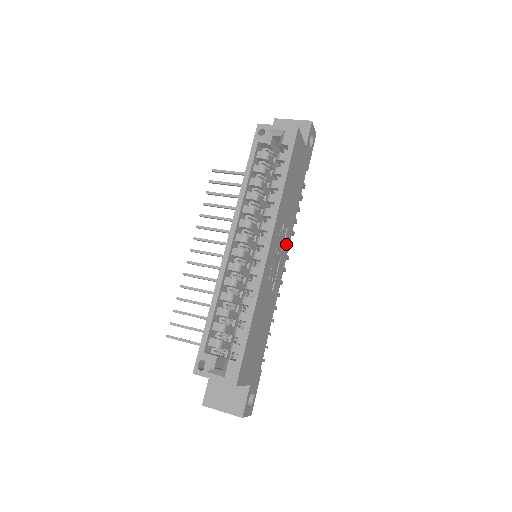
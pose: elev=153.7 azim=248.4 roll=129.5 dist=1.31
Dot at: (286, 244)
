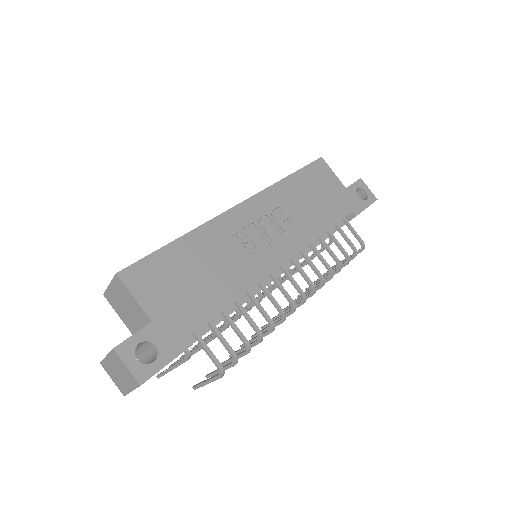
Dot at: (291, 242)
